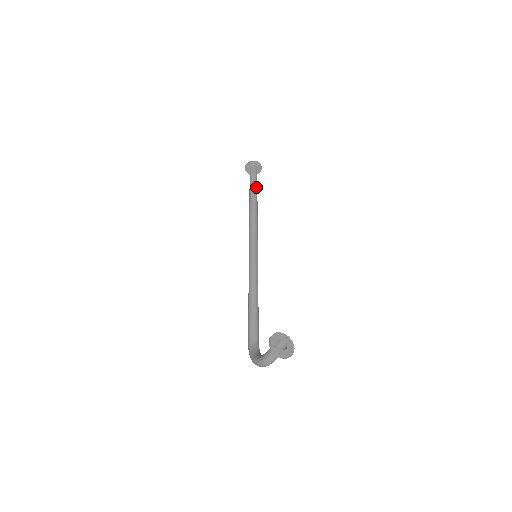
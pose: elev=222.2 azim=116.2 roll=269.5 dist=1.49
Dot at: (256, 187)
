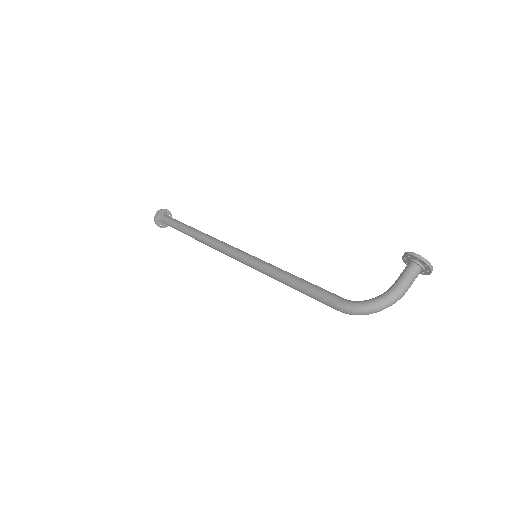
Dot at: occluded
